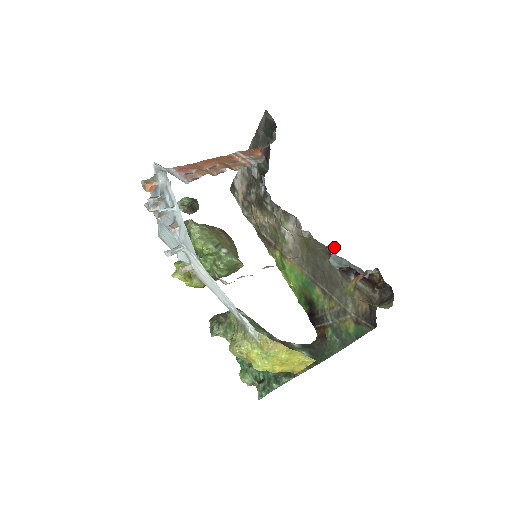
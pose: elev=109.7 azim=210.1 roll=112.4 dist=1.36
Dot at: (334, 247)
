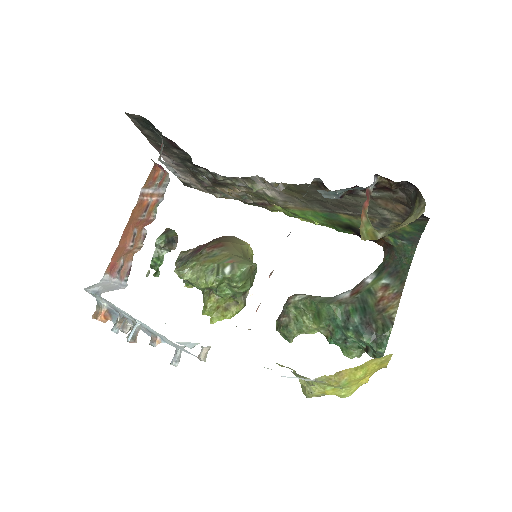
Dot at: (316, 179)
